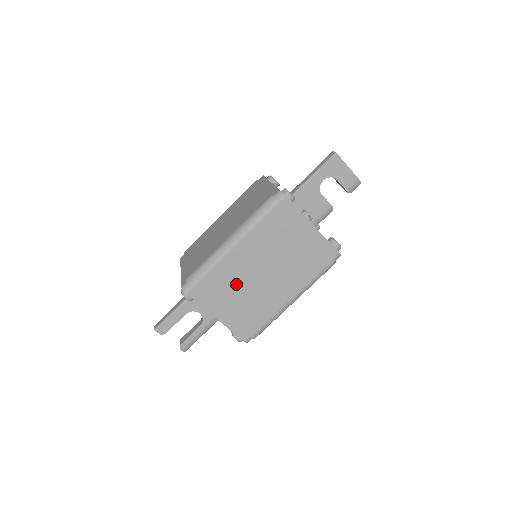
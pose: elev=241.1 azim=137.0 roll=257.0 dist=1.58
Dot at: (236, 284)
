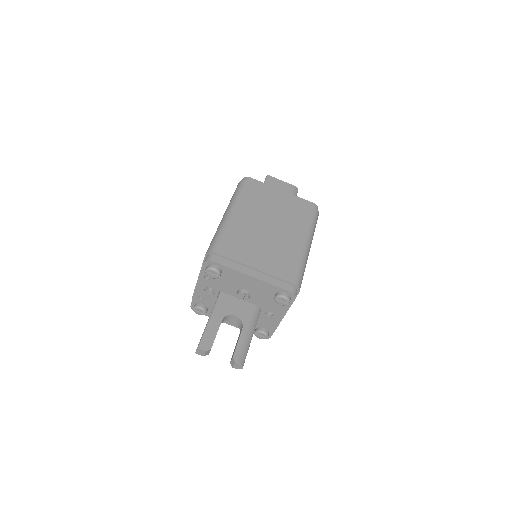
Dot at: (251, 241)
